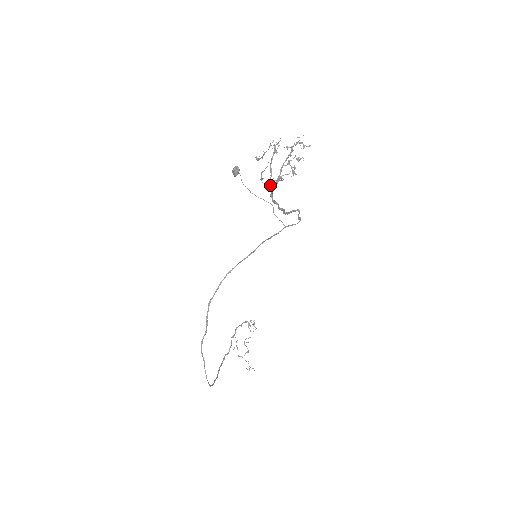
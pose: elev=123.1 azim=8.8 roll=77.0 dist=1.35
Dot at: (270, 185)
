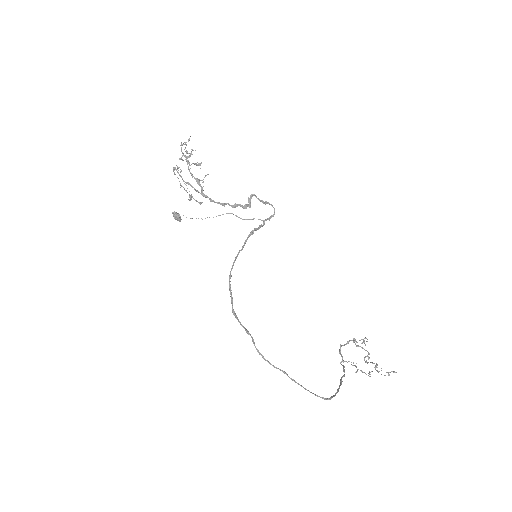
Dot at: occluded
